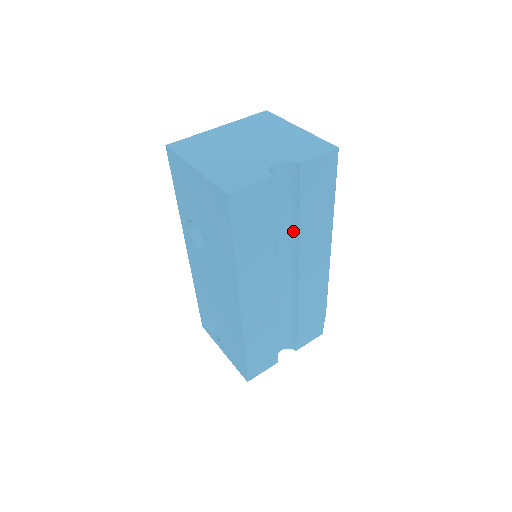
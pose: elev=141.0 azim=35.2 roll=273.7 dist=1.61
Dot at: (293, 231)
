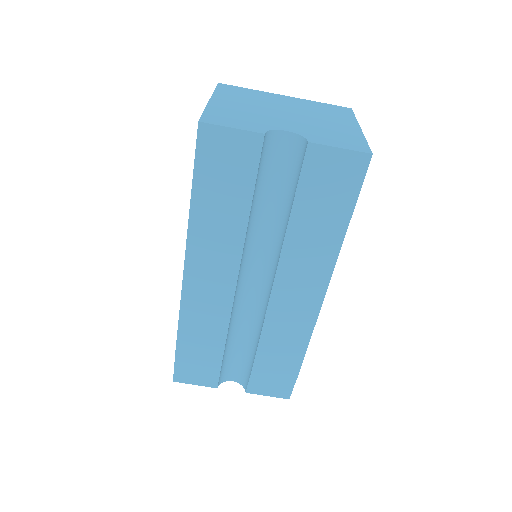
Dot at: (282, 232)
